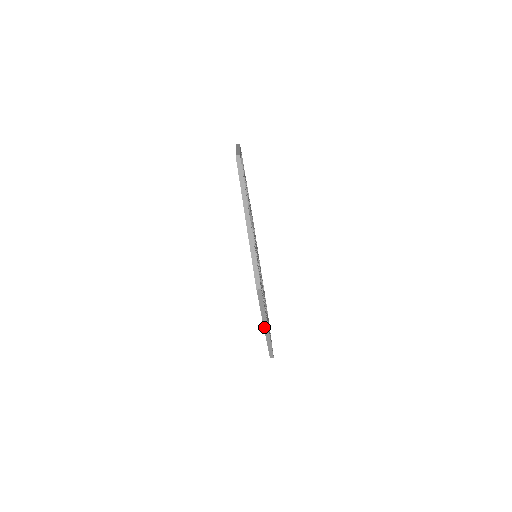
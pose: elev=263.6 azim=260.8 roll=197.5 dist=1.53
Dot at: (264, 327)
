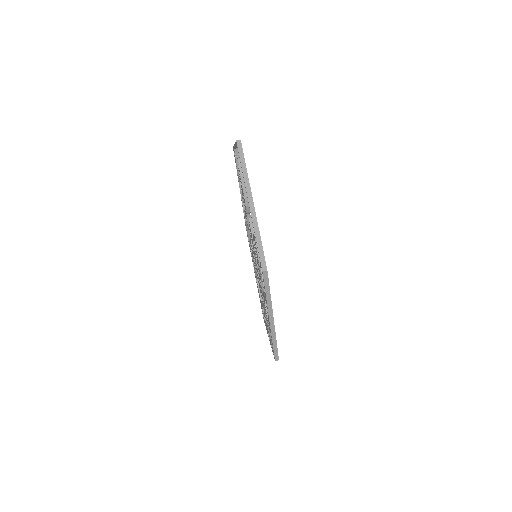
Dot at: (269, 320)
